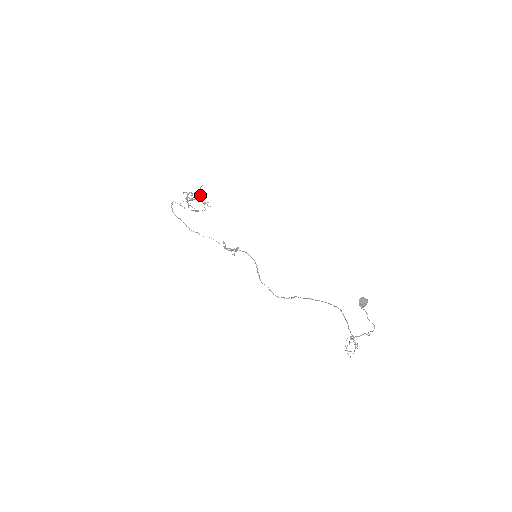
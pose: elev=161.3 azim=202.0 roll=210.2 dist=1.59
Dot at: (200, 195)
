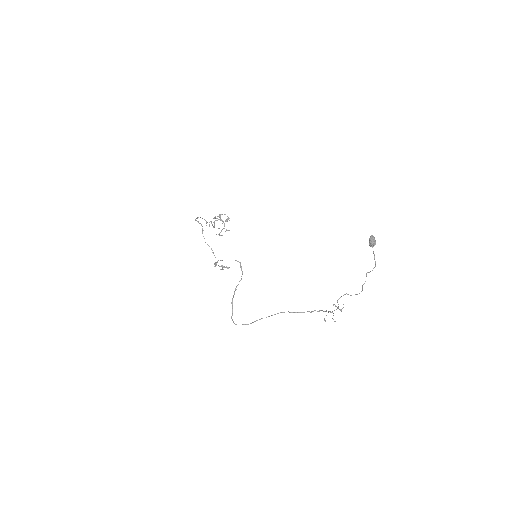
Dot at: occluded
